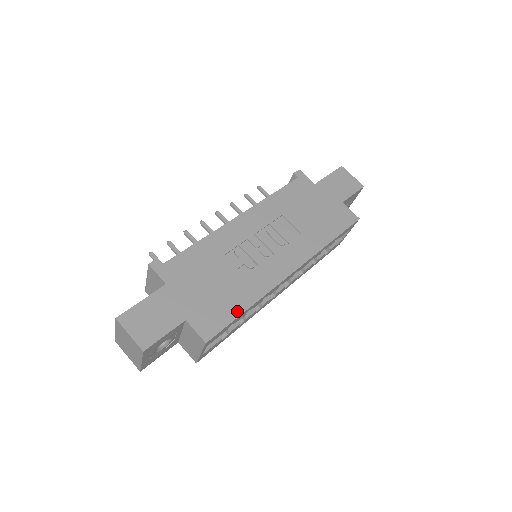
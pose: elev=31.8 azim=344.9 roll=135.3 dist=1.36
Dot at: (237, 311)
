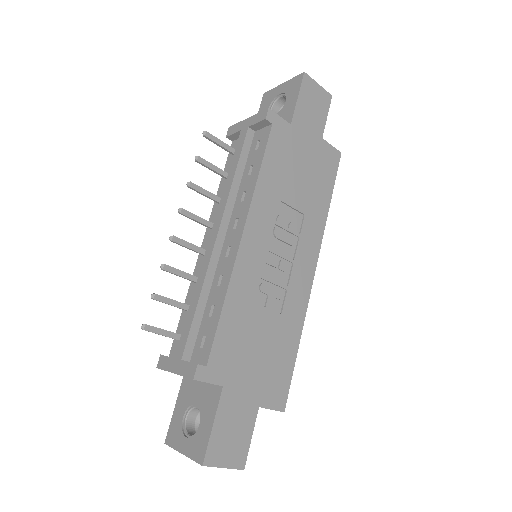
Dot at: (292, 358)
